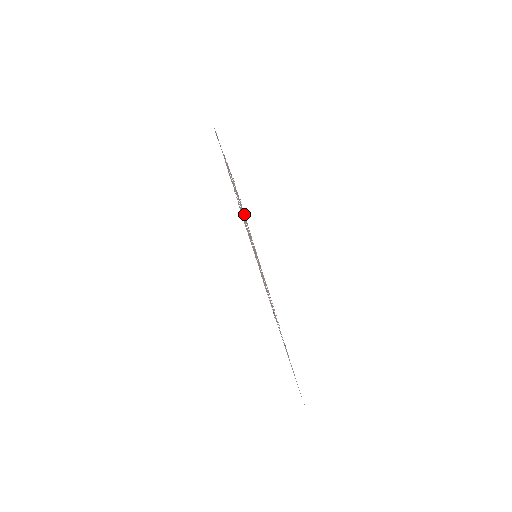
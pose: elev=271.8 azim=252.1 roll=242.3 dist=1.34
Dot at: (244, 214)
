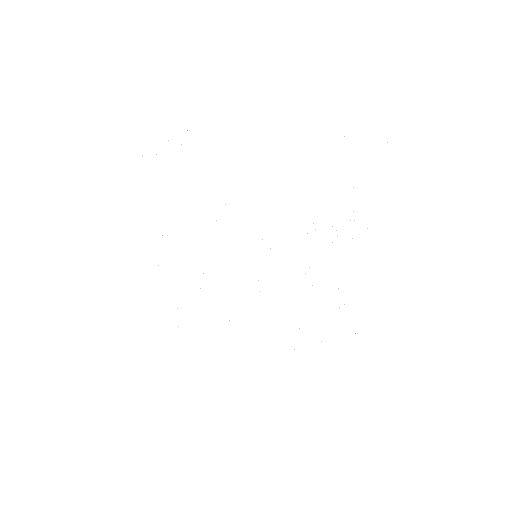
Dot at: occluded
